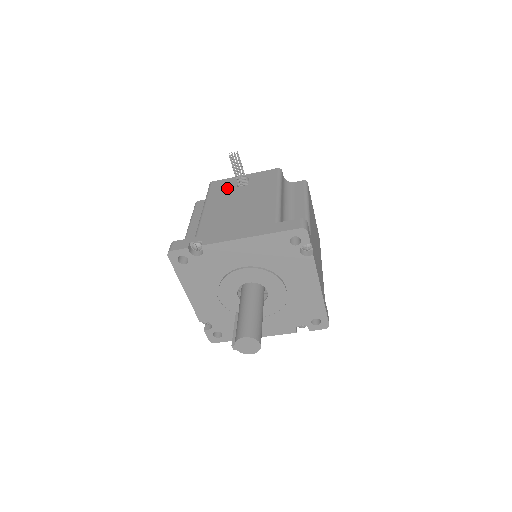
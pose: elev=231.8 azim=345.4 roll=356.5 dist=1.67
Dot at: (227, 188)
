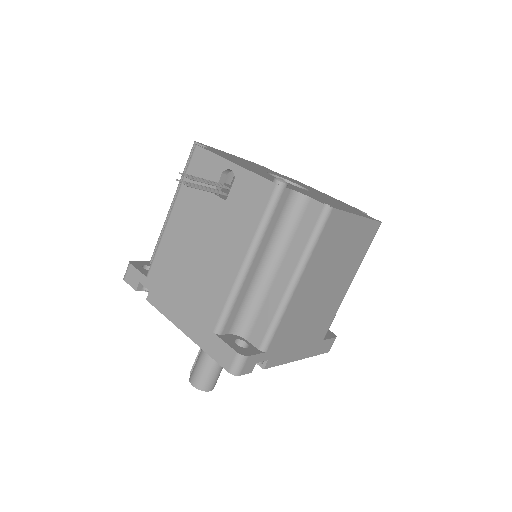
Dot at: occluded
